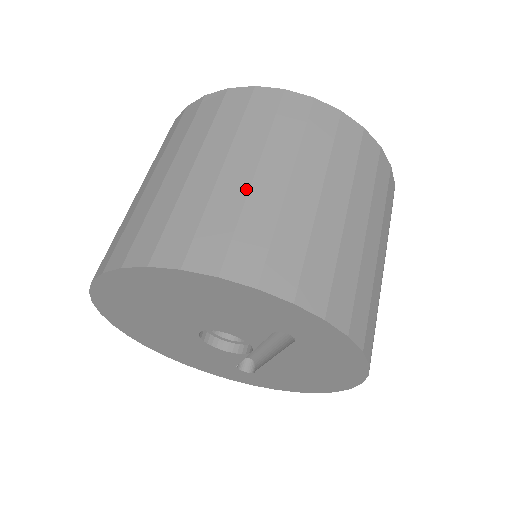
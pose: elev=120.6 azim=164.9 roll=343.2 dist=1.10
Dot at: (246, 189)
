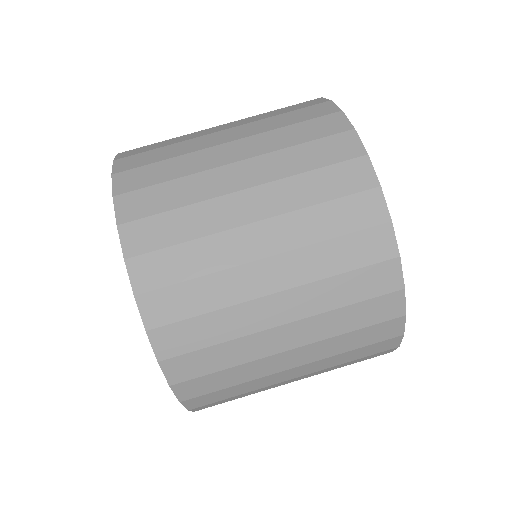
Dot at: (256, 330)
